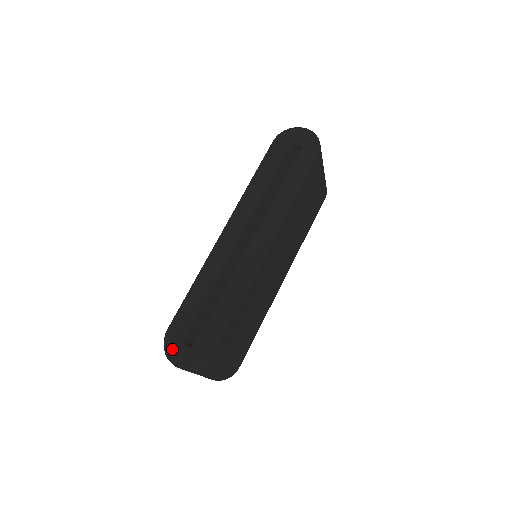
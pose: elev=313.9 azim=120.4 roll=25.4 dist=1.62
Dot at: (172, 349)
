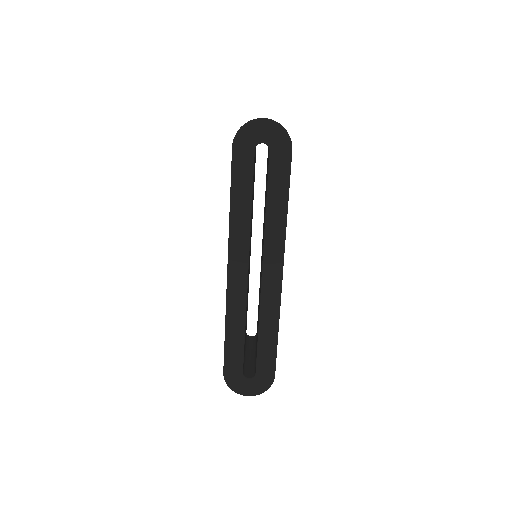
Dot at: (237, 386)
